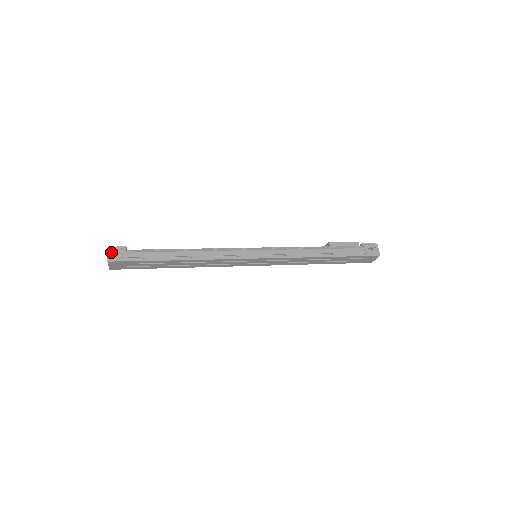
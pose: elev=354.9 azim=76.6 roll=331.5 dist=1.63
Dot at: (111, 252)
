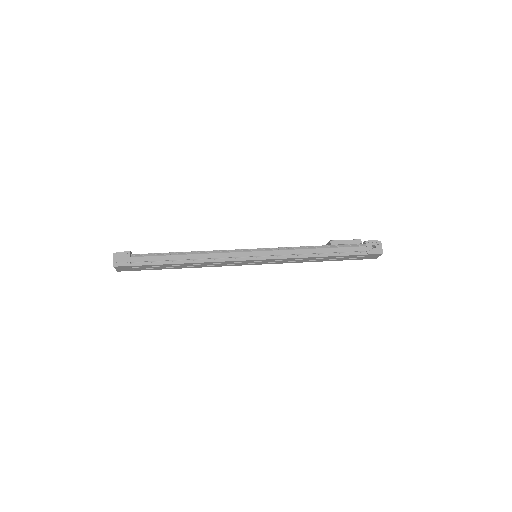
Dot at: (116, 257)
